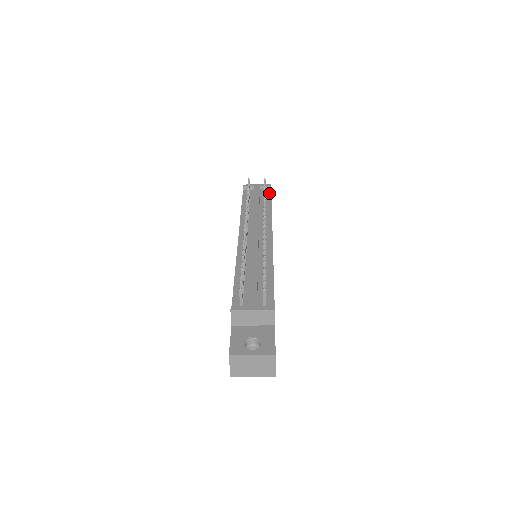
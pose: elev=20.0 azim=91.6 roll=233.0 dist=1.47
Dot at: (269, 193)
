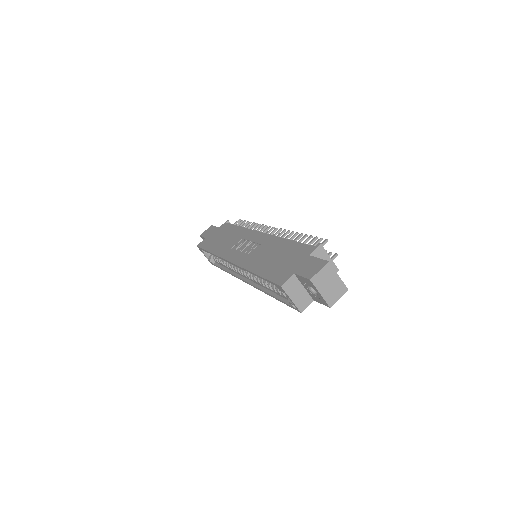
Dot at: occluded
